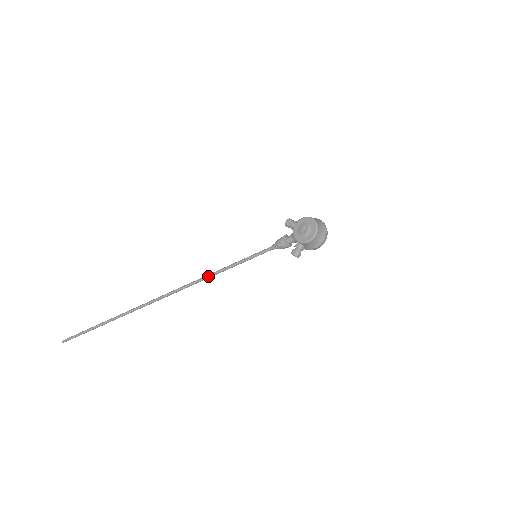
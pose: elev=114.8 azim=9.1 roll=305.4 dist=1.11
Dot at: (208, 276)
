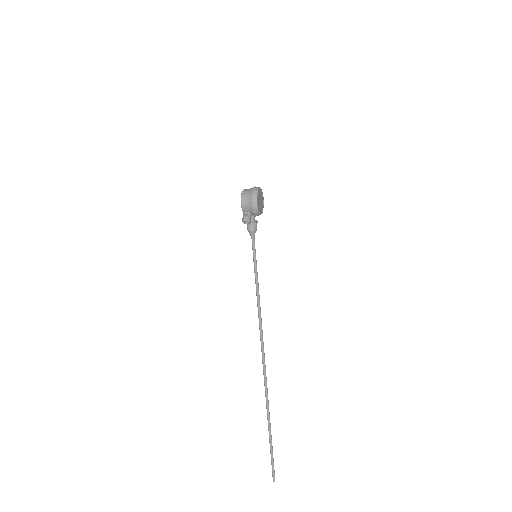
Dot at: (257, 306)
